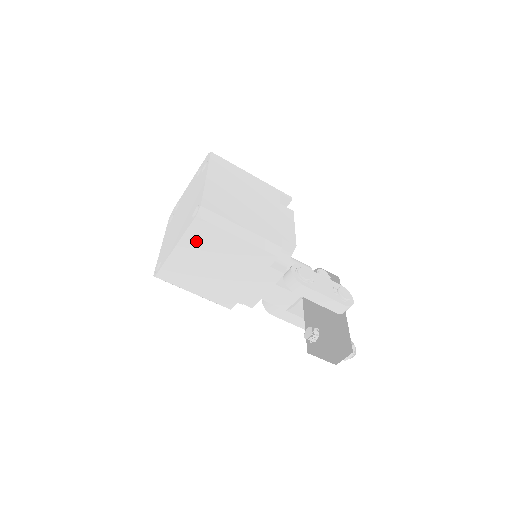
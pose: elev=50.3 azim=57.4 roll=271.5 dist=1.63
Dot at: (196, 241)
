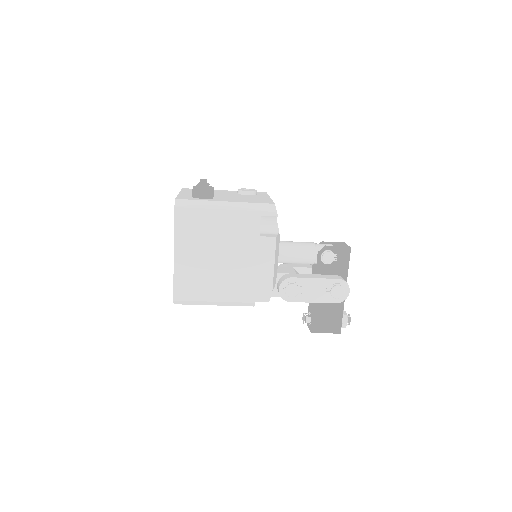
Dot at: occluded
